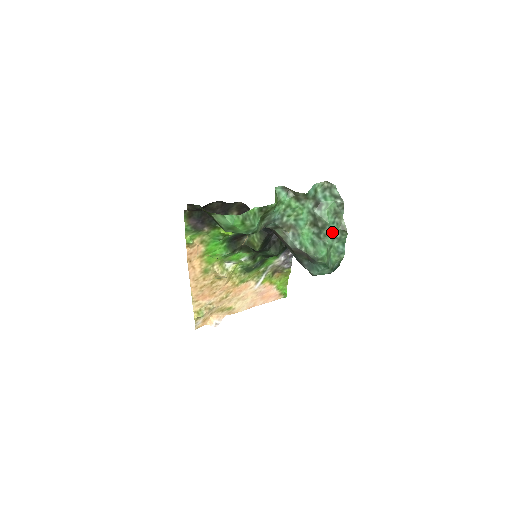
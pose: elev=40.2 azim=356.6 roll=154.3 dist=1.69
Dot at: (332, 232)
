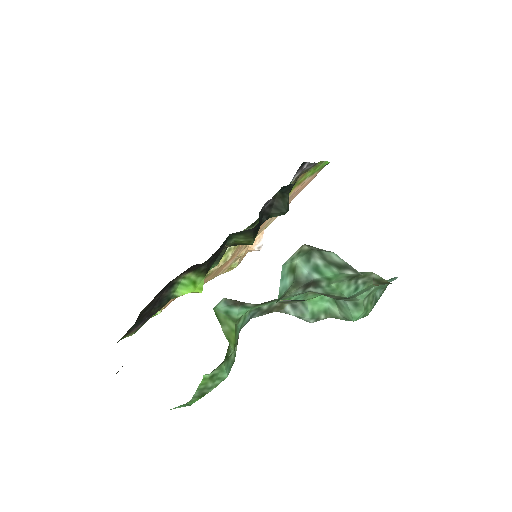
Dot at: (361, 291)
